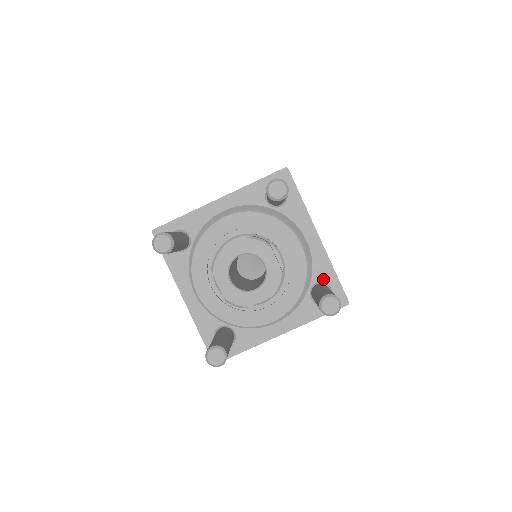
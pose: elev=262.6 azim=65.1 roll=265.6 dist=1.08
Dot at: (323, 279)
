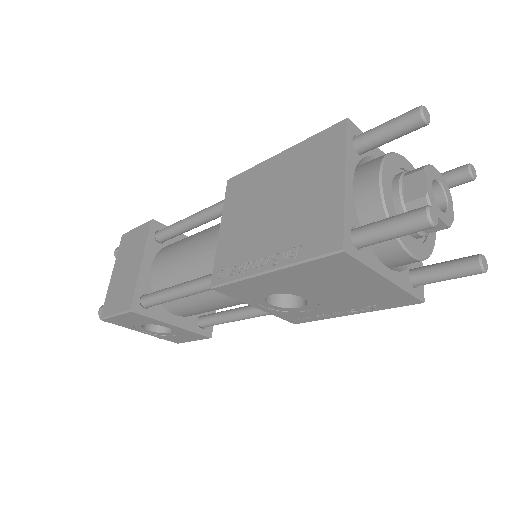
Dot at: occluded
